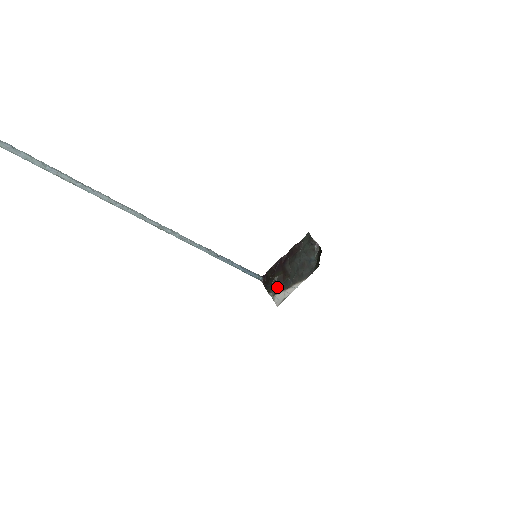
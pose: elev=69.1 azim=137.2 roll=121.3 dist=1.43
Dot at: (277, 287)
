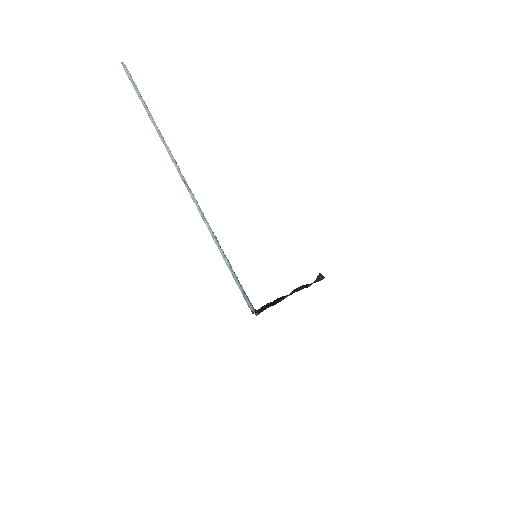
Dot at: occluded
